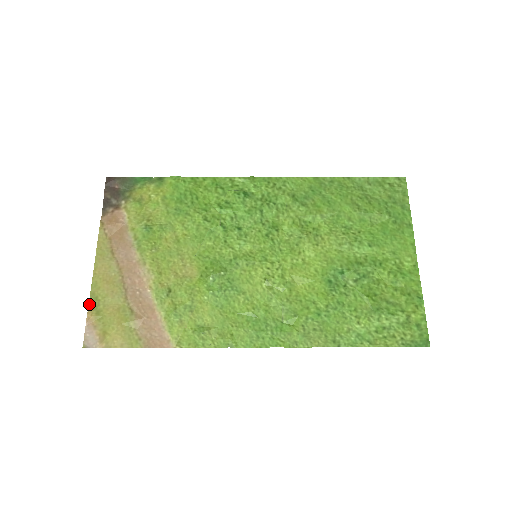
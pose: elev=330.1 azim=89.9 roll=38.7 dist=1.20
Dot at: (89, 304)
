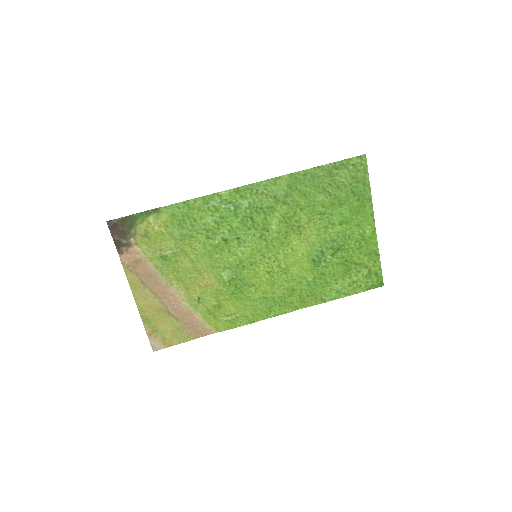
Dot at: (144, 324)
